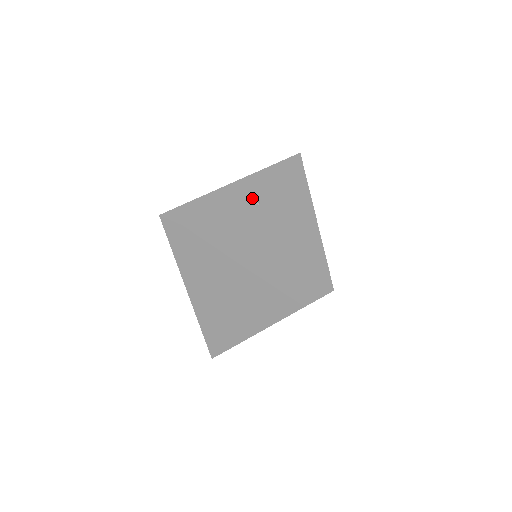
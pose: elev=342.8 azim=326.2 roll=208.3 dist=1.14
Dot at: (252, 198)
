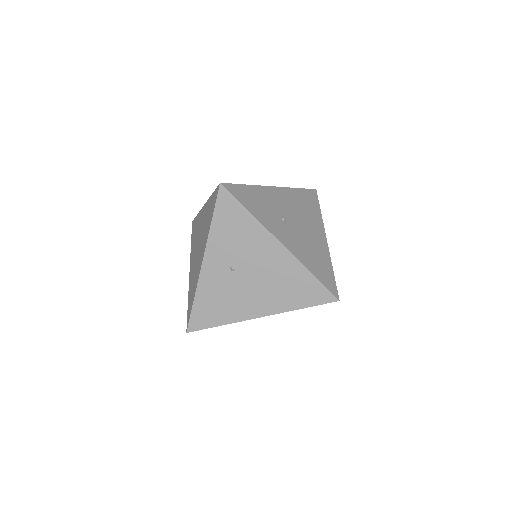
Dot at: (227, 268)
